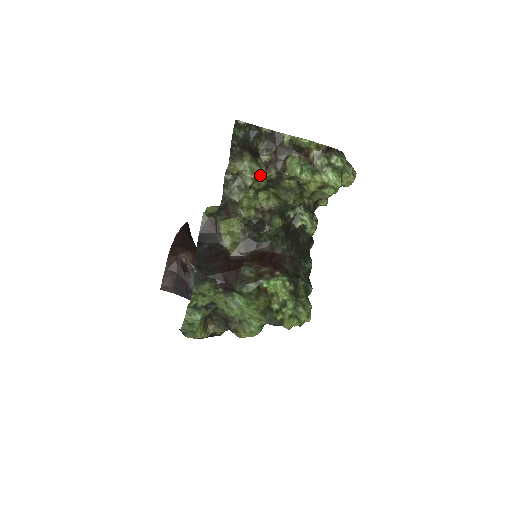
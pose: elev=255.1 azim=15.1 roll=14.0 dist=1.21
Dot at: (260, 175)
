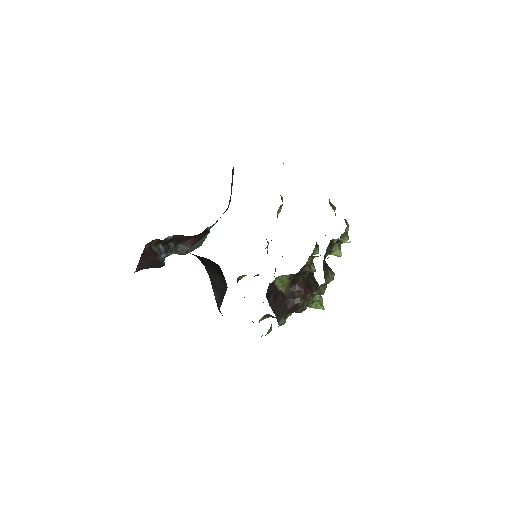
Dot at: occluded
